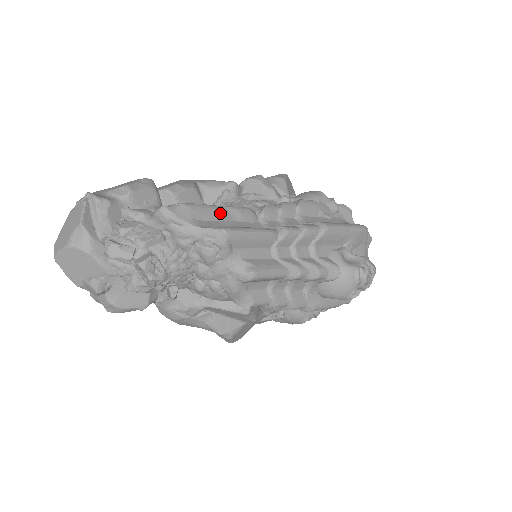
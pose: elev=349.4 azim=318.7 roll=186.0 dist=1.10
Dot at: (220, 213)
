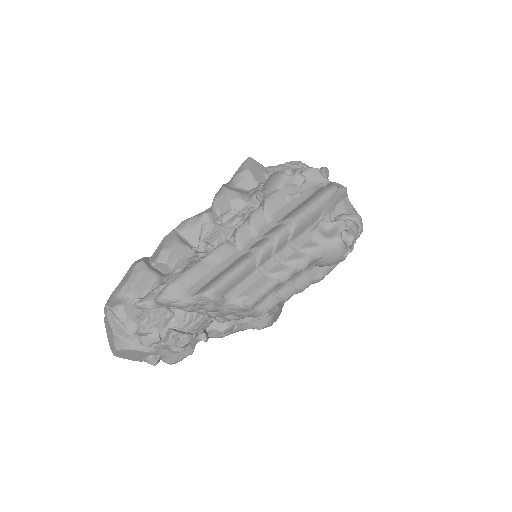
Dot at: (202, 269)
